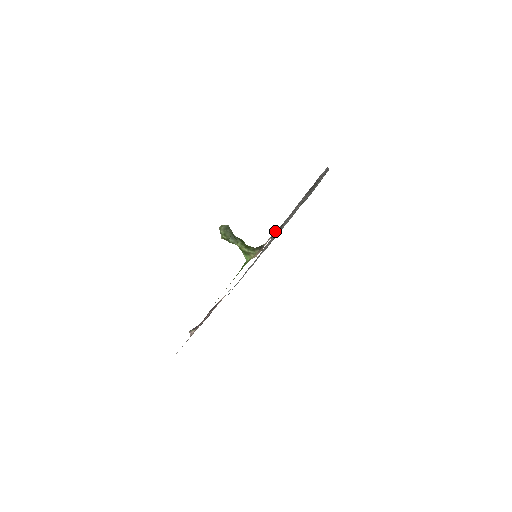
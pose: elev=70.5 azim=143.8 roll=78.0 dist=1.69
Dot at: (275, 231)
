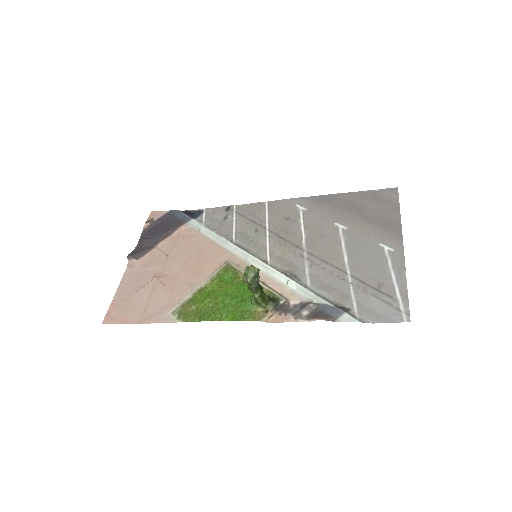
Dot at: (305, 313)
